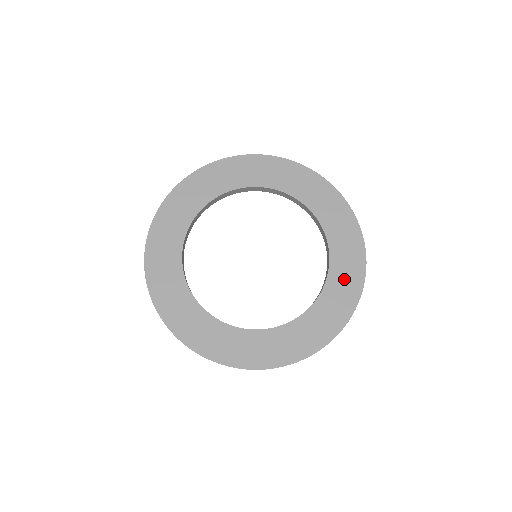
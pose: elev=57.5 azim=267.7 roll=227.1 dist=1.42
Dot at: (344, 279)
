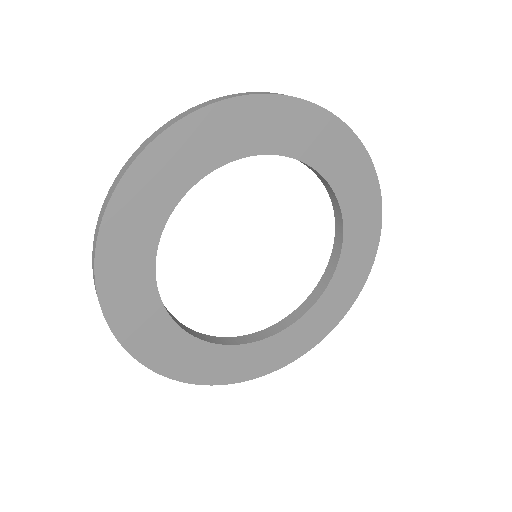
Dot at: (339, 295)
